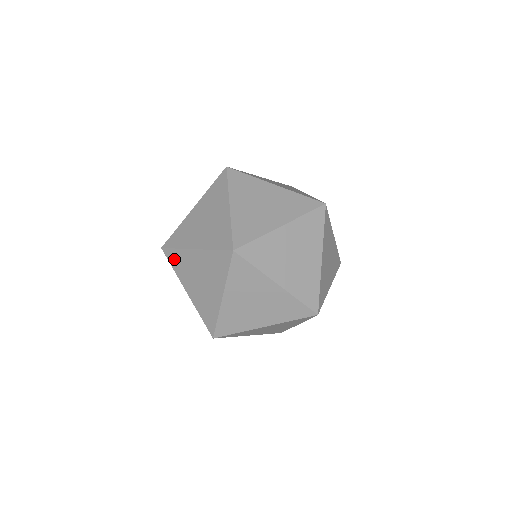
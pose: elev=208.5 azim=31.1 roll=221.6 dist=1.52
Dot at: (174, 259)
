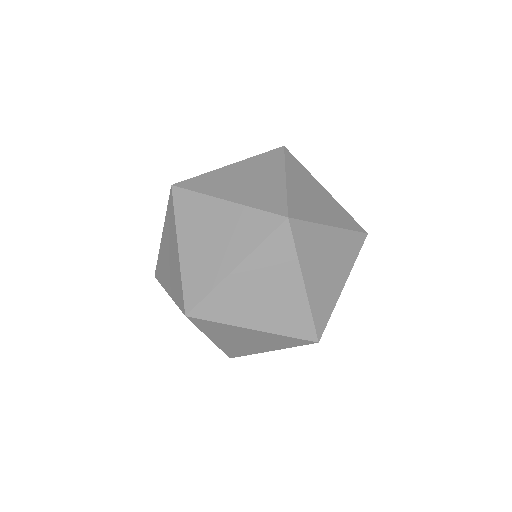
Dot at: (207, 326)
